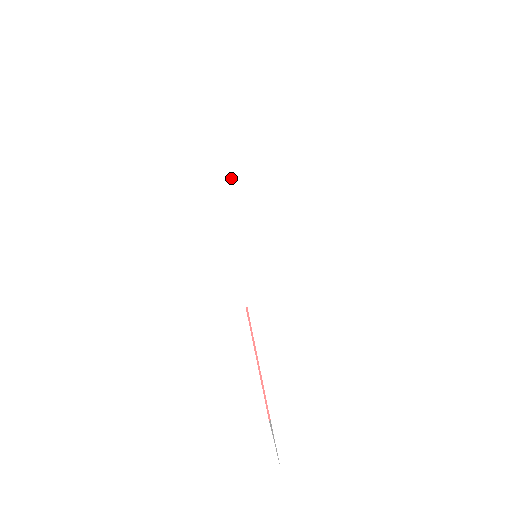
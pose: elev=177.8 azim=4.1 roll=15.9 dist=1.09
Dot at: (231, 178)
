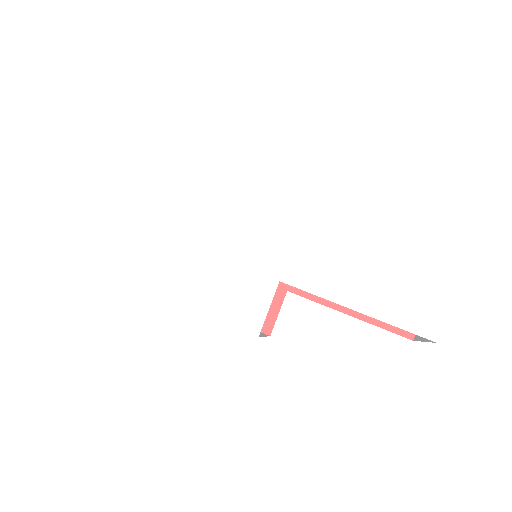
Dot at: (176, 231)
